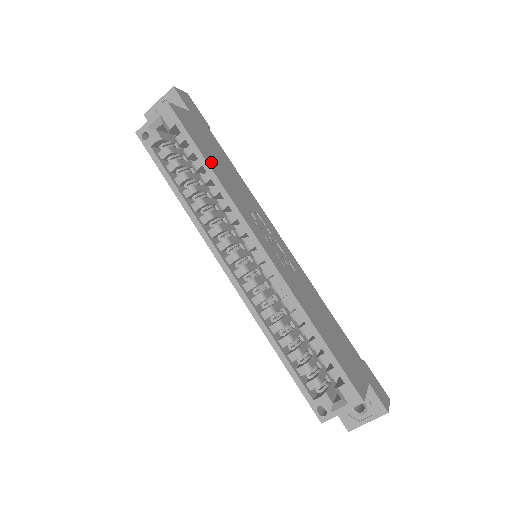
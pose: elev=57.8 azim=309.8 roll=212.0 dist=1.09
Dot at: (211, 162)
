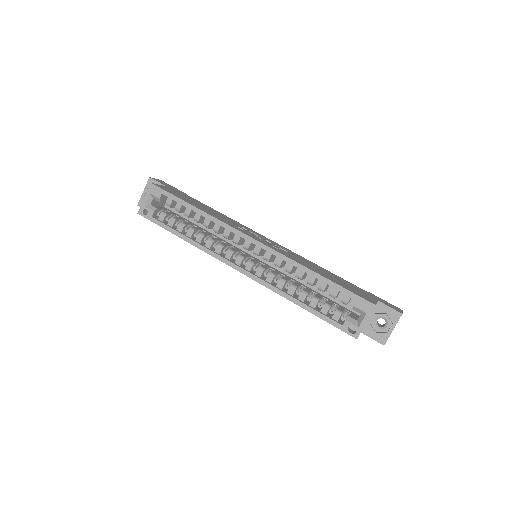
Dot at: (196, 206)
